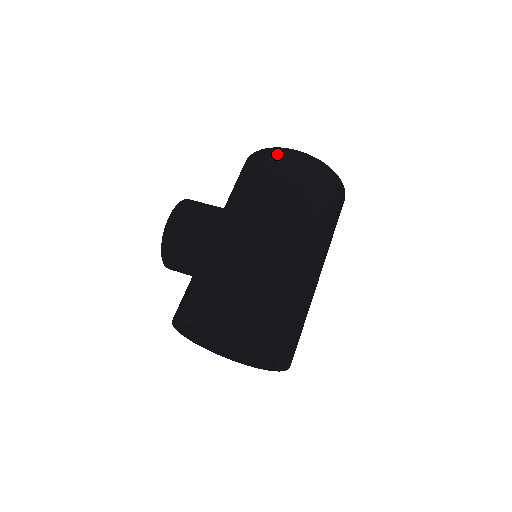
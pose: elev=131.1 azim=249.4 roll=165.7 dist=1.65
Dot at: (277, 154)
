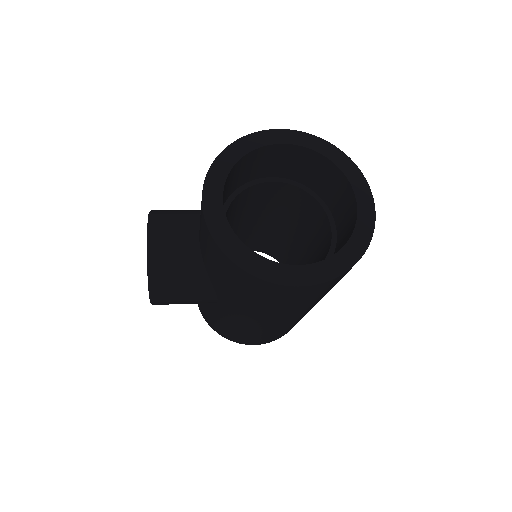
Dot at: occluded
